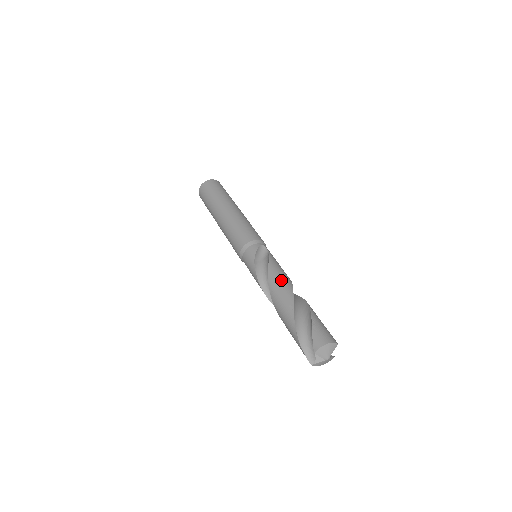
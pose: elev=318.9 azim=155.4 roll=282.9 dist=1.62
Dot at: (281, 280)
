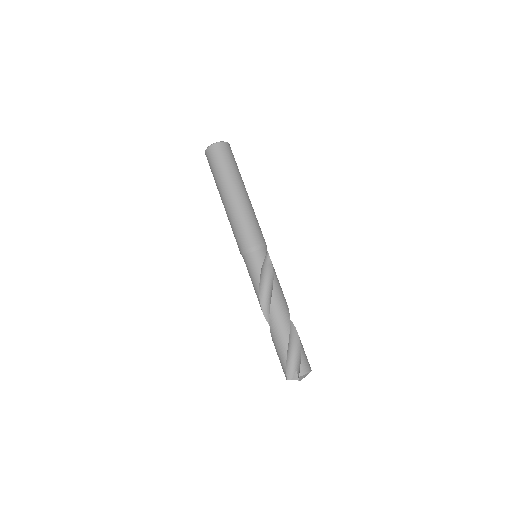
Dot at: (282, 299)
